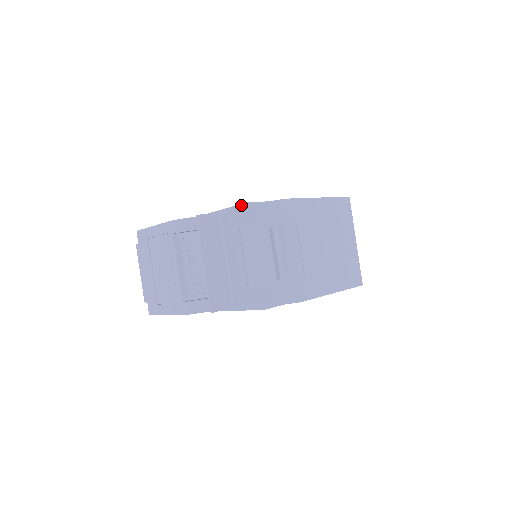
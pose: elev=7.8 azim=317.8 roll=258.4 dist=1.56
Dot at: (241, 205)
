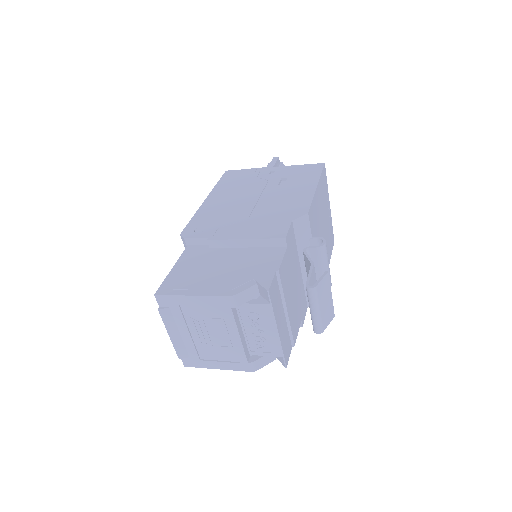
Dot at: (276, 240)
